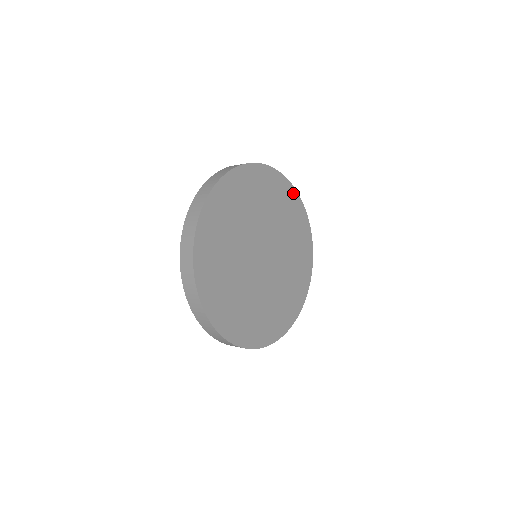
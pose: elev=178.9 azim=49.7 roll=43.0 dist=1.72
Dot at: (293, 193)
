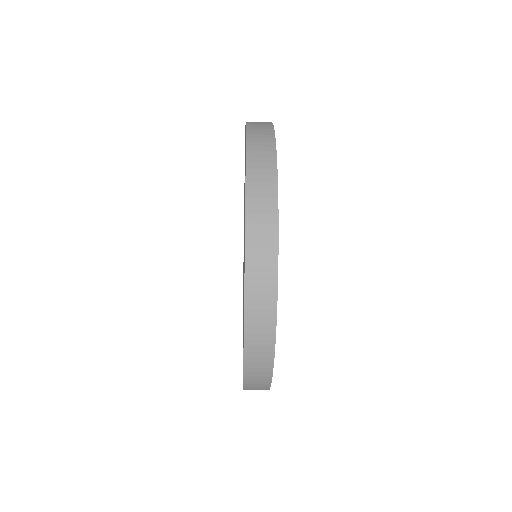
Dot at: occluded
